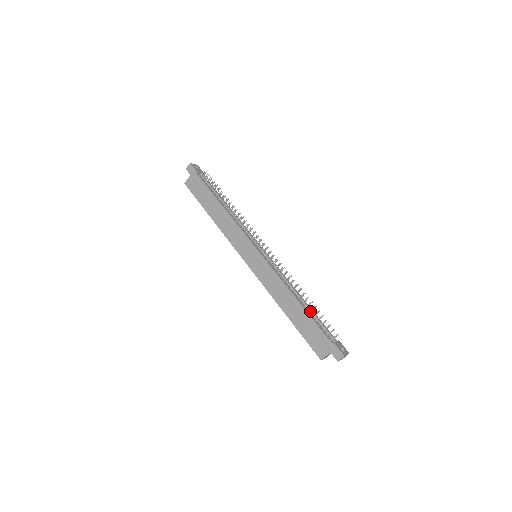
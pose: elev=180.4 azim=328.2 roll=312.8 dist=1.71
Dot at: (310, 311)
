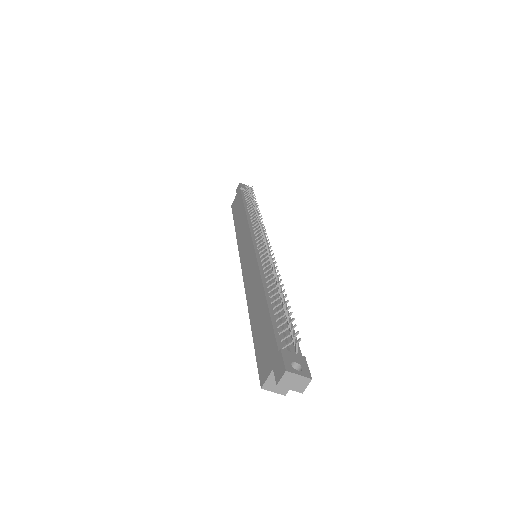
Dot at: (277, 308)
